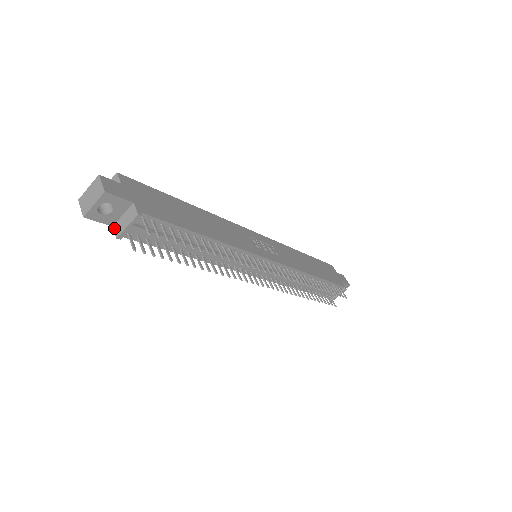
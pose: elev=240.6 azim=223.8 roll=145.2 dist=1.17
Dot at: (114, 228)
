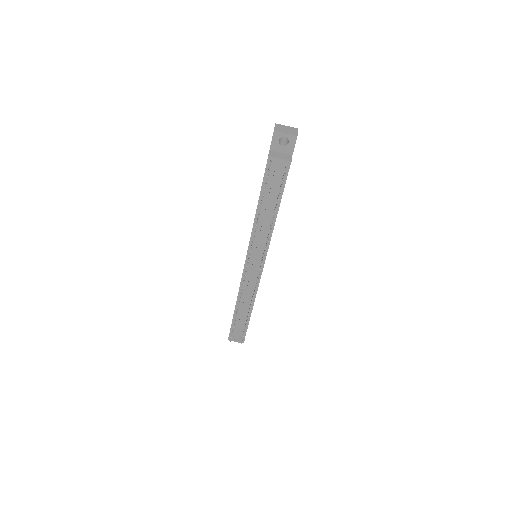
Dot at: (270, 152)
